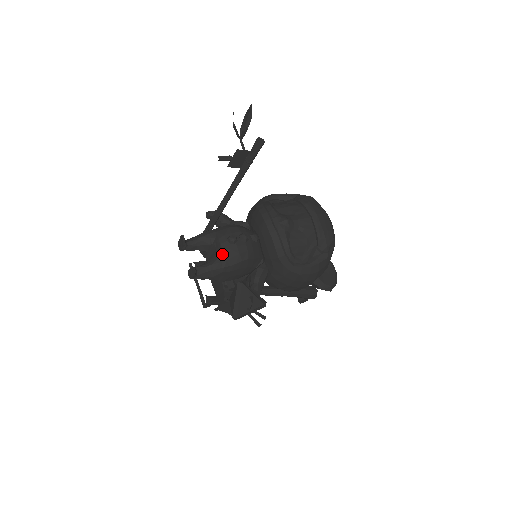
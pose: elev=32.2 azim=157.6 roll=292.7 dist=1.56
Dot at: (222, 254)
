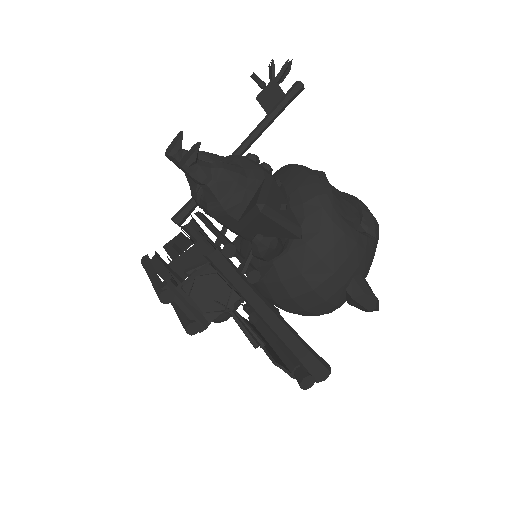
Dot at: (237, 163)
